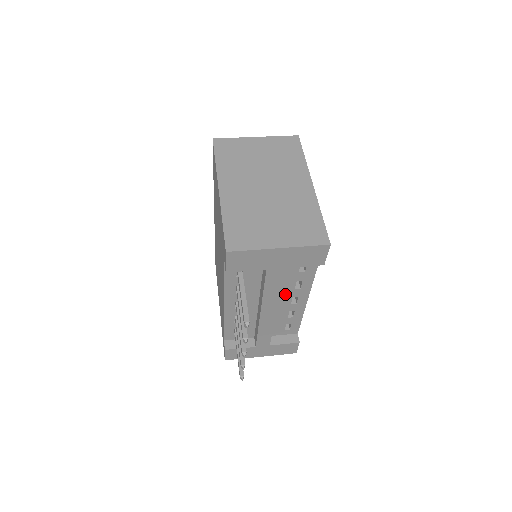
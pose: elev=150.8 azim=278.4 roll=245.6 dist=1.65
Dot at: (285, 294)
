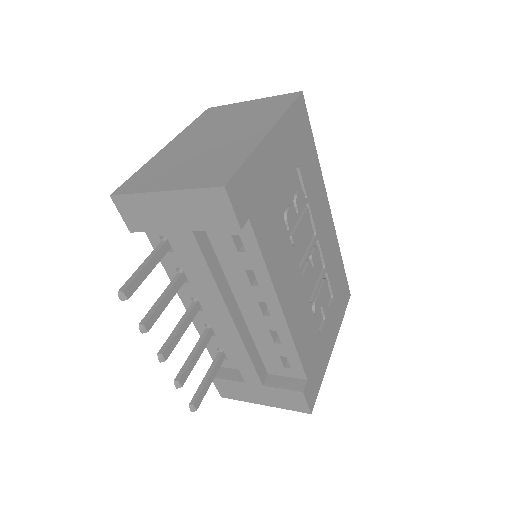
Dot at: (245, 294)
